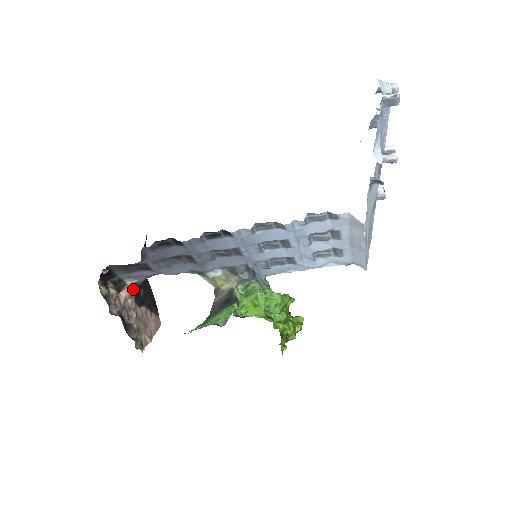
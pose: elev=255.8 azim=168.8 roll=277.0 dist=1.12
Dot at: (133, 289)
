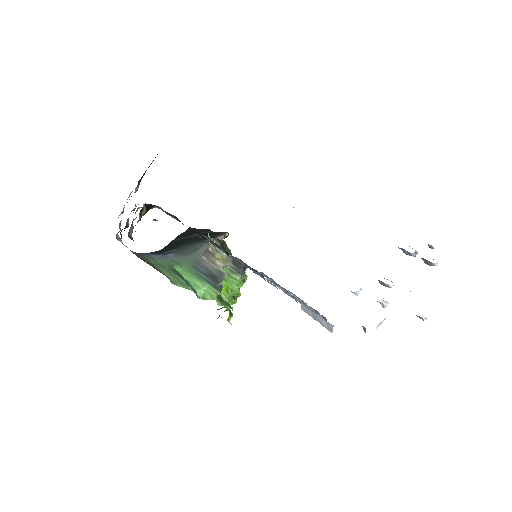
Dot at: occluded
